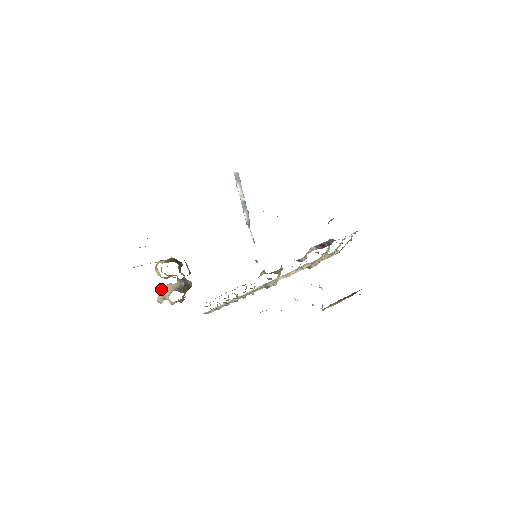
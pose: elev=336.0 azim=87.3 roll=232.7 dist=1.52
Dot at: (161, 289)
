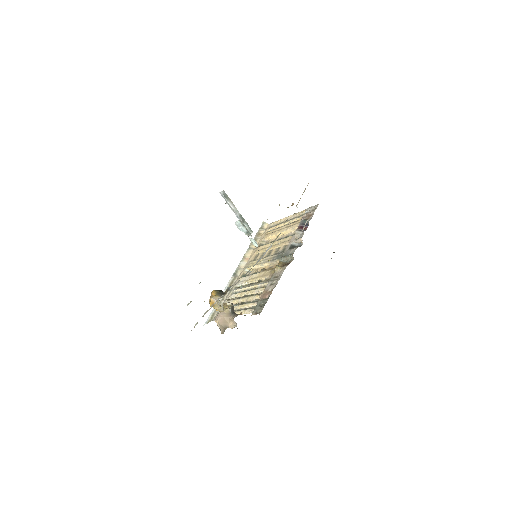
Dot at: (219, 321)
